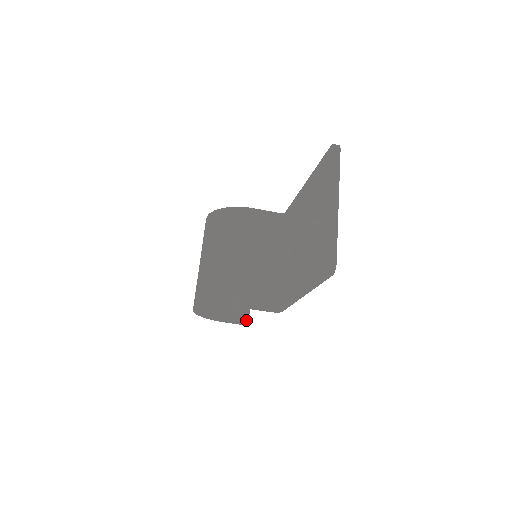
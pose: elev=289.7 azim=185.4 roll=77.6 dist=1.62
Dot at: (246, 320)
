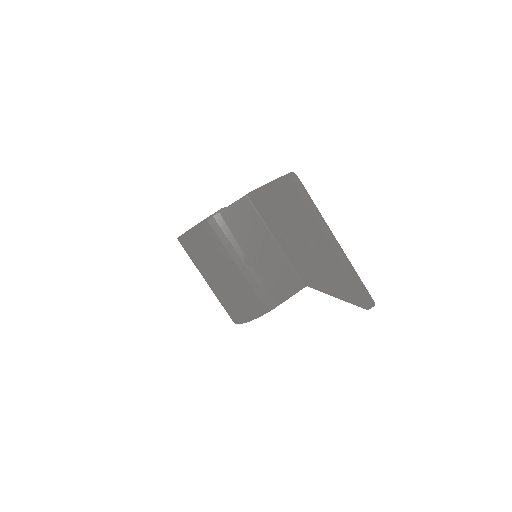
Dot at: occluded
